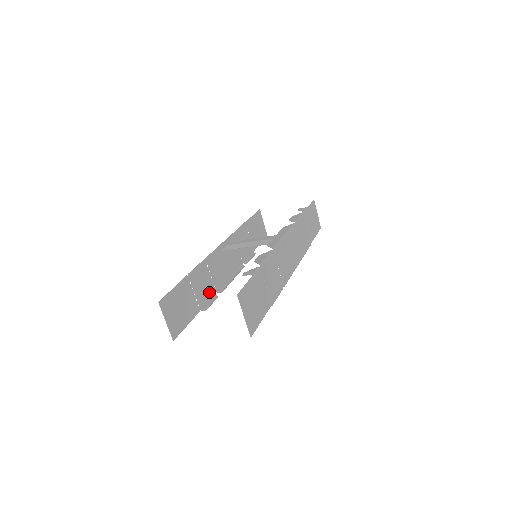
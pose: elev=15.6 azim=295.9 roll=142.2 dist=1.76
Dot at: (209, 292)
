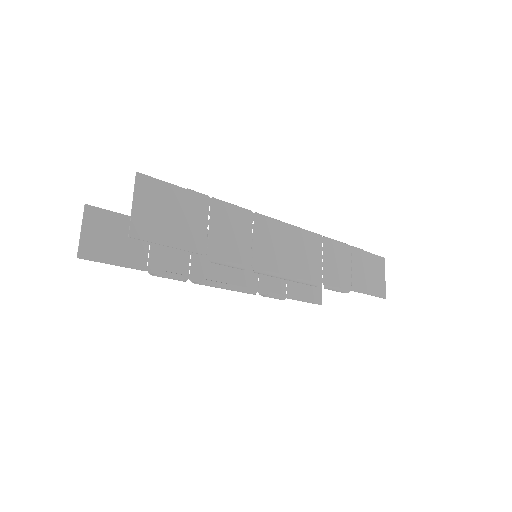
Dot at: (176, 268)
